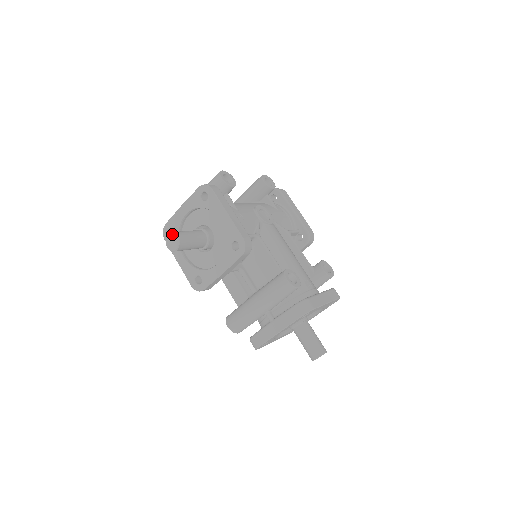
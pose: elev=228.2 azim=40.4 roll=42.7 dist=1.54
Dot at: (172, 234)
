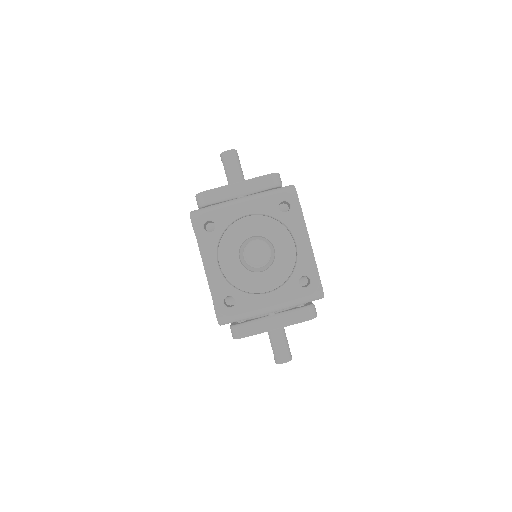
Dot at: occluded
